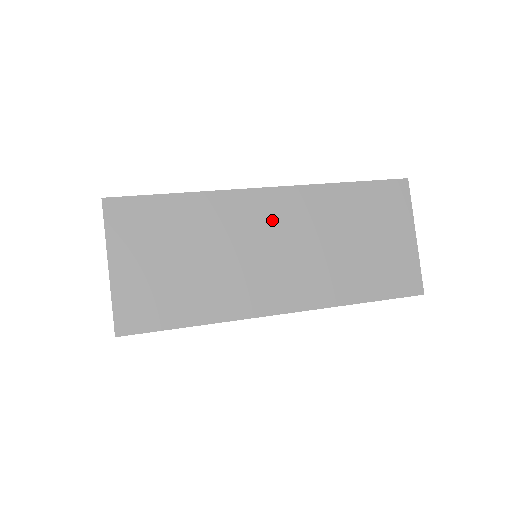
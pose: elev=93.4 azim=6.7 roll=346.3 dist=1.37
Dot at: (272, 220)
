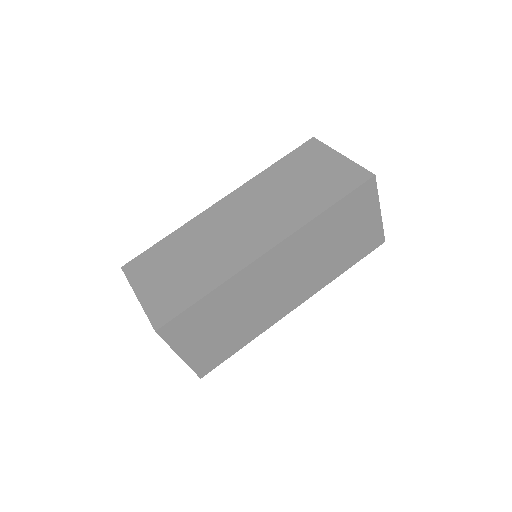
Dot at: (278, 267)
